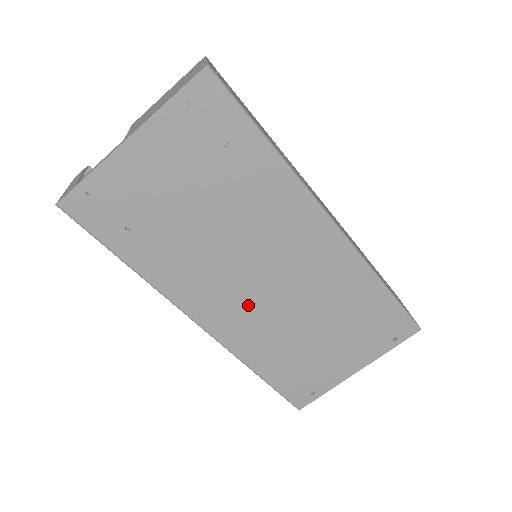
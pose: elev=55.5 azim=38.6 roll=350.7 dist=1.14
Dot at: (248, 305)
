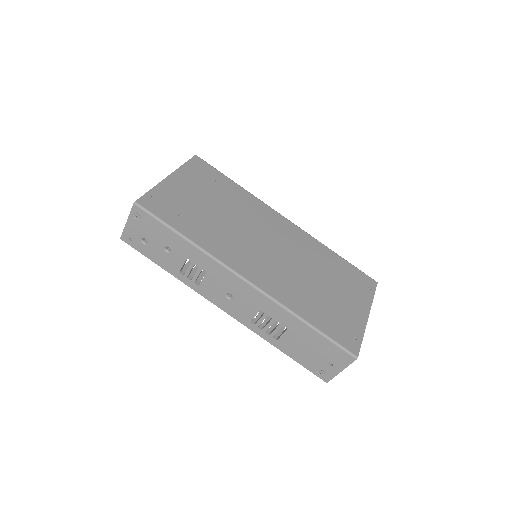
Dot at: (270, 265)
